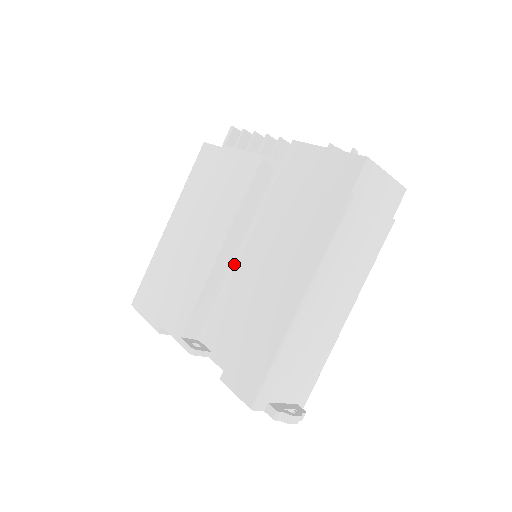
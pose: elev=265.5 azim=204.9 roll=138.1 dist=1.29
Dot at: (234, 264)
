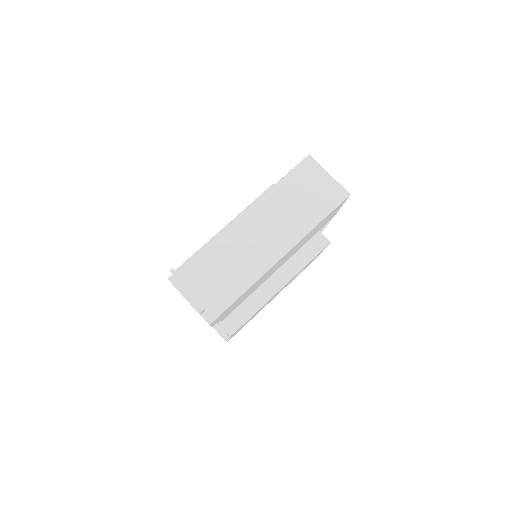
Dot at: occluded
